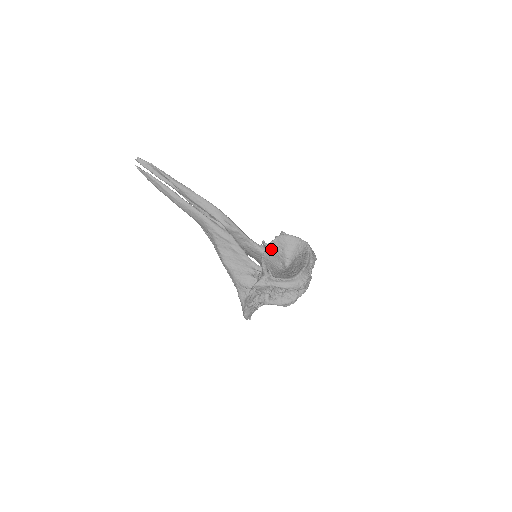
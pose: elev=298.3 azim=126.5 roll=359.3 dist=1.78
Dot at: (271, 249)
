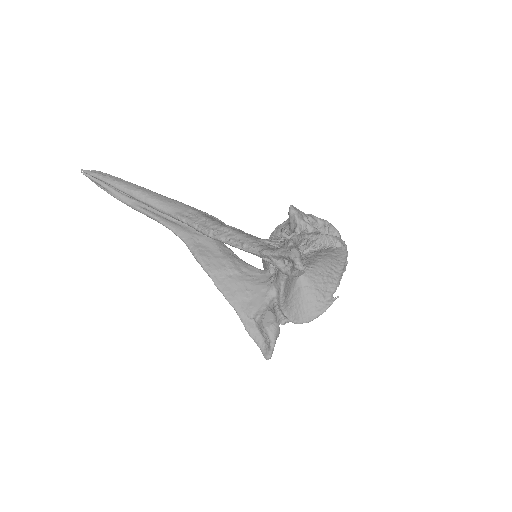
Dot at: occluded
